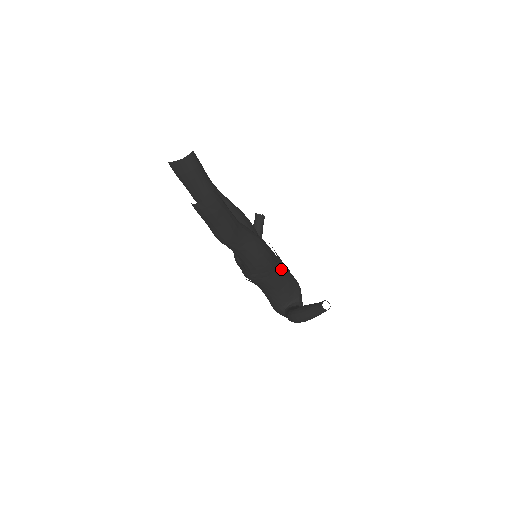
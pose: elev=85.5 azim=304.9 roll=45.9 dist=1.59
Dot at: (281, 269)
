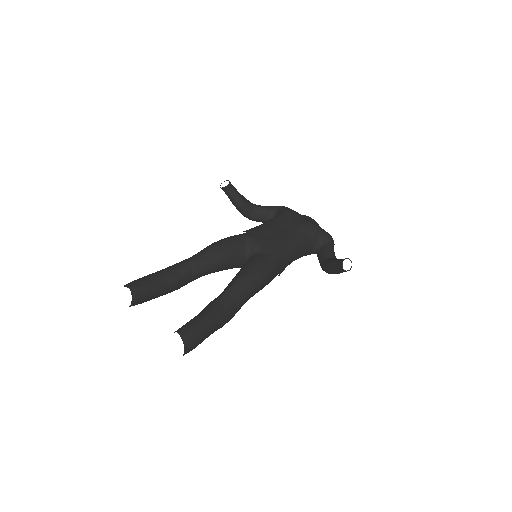
Dot at: (285, 251)
